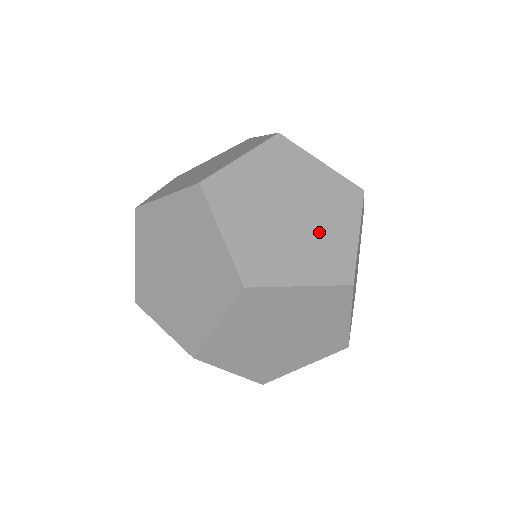
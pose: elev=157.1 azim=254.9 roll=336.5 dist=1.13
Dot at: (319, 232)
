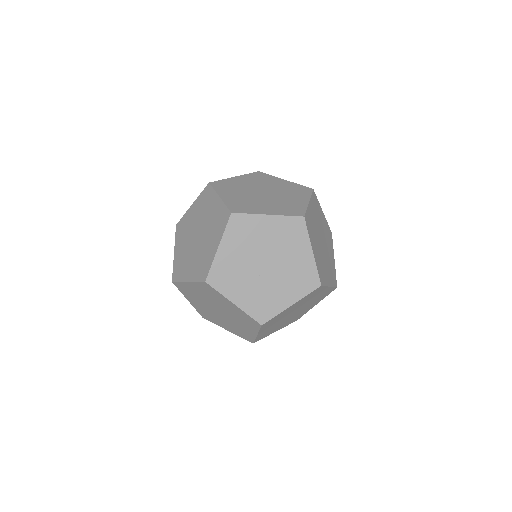
Dot at: (282, 199)
